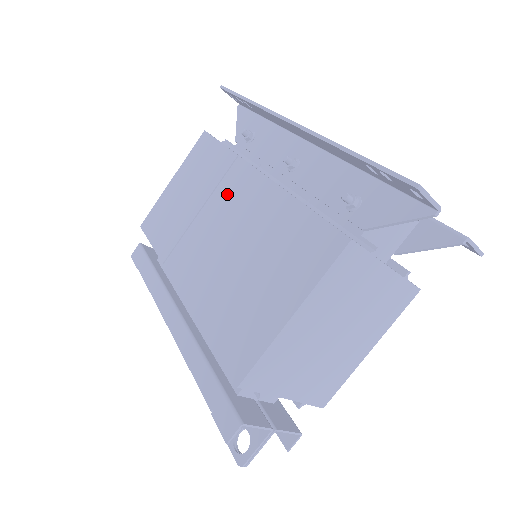
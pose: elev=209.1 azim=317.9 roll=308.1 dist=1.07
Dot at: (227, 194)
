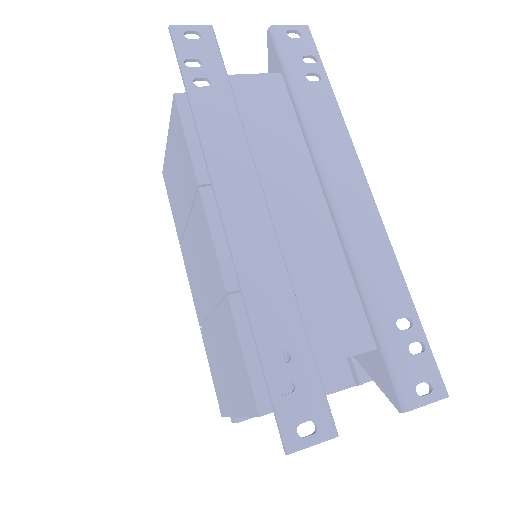
Dot at: (198, 231)
